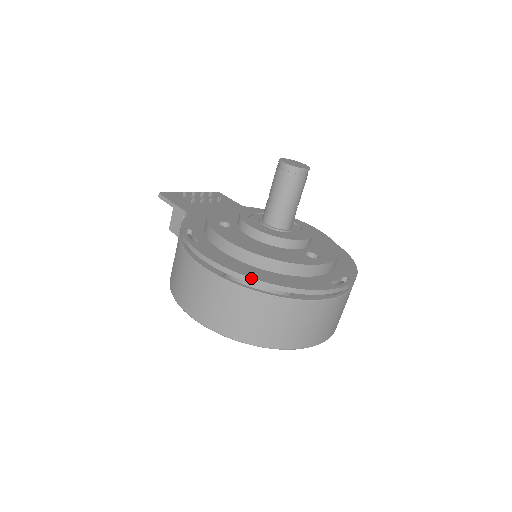
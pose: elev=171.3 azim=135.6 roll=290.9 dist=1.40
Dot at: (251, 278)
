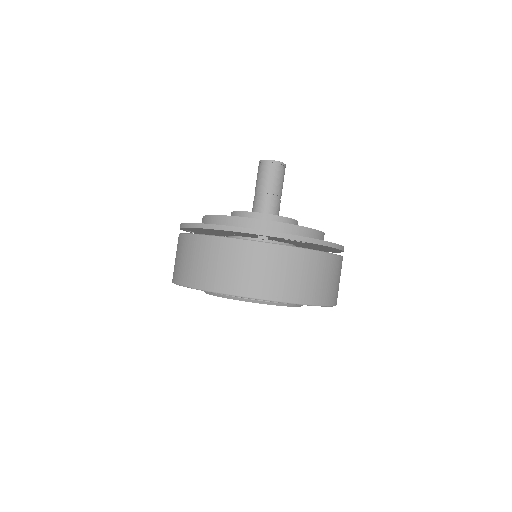
Dot at: (202, 224)
